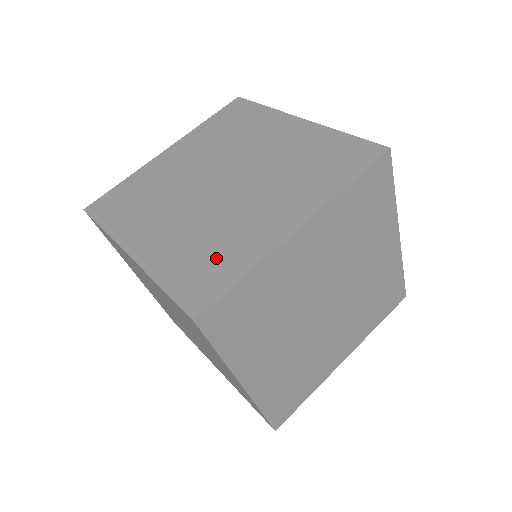
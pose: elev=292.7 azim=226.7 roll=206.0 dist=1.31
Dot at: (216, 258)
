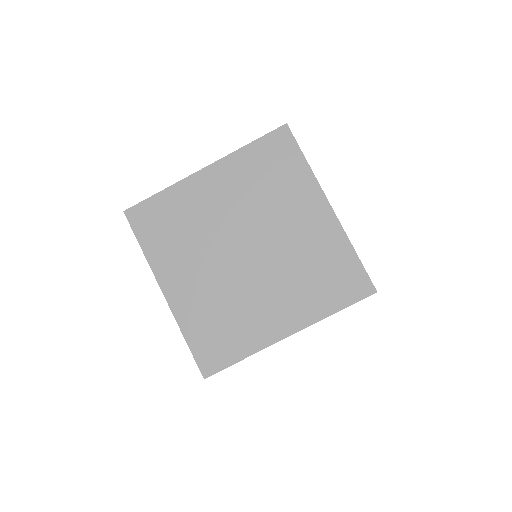
Dot at: (227, 334)
